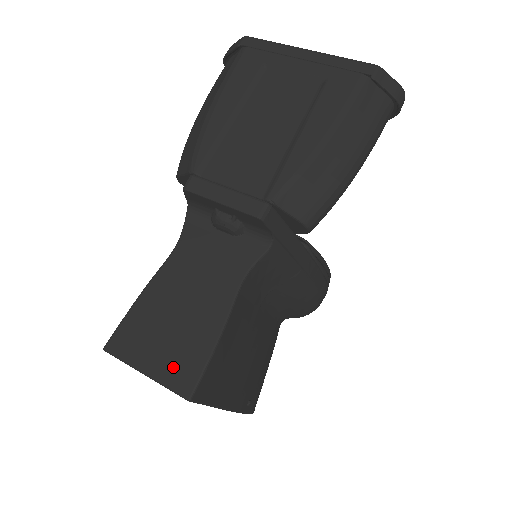
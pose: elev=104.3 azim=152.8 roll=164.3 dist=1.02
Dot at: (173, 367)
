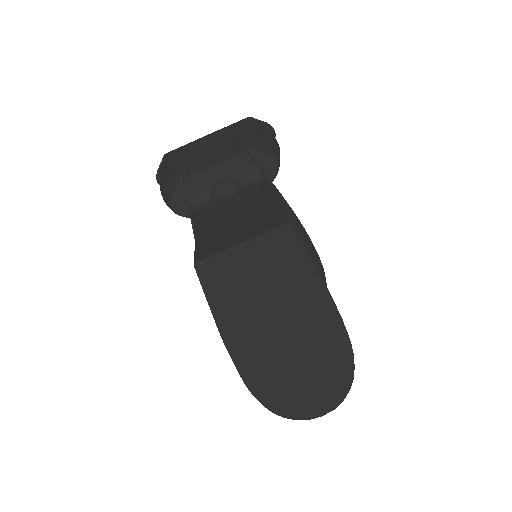
Dot at: (260, 227)
